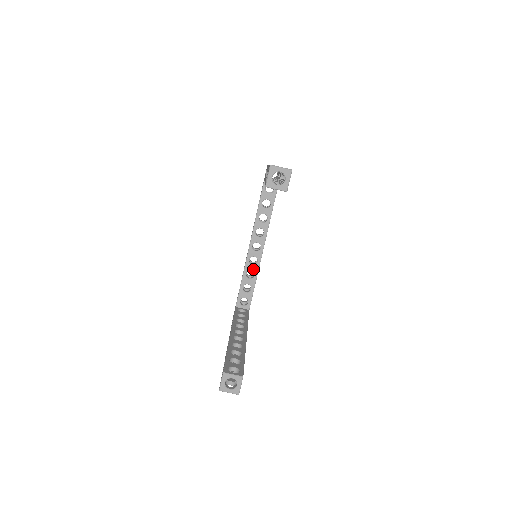
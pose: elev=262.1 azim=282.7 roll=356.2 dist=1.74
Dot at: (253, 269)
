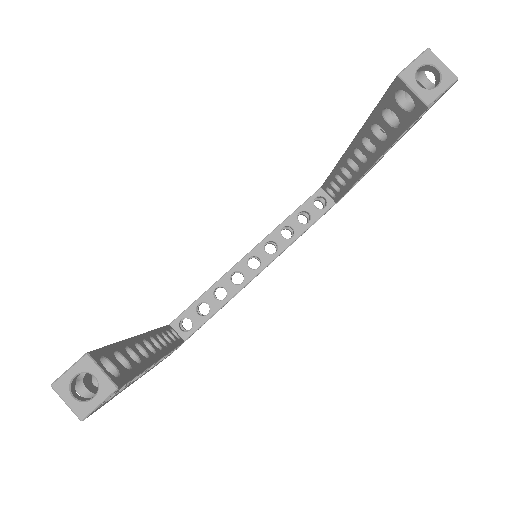
Dot at: (229, 289)
